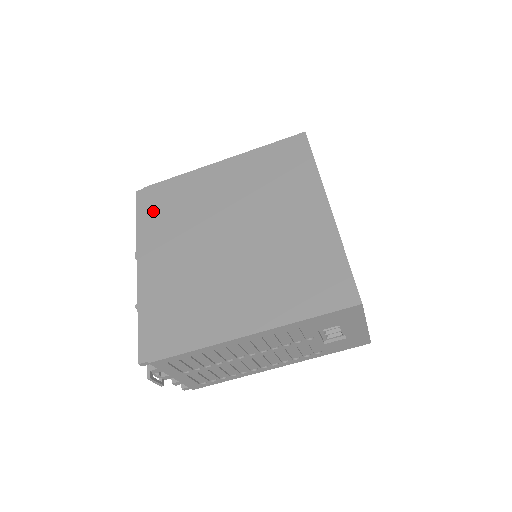
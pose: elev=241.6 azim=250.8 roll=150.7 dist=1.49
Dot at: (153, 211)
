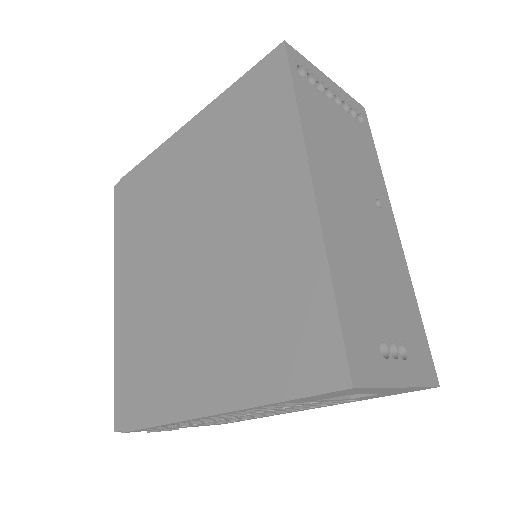
Dot at: (127, 213)
